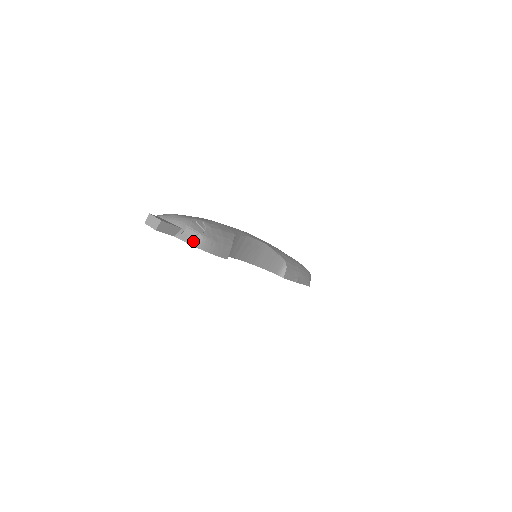
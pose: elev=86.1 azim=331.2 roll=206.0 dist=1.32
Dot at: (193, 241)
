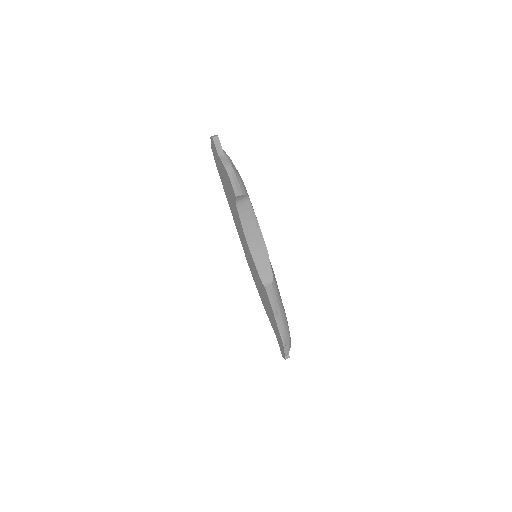
Dot at: (225, 164)
